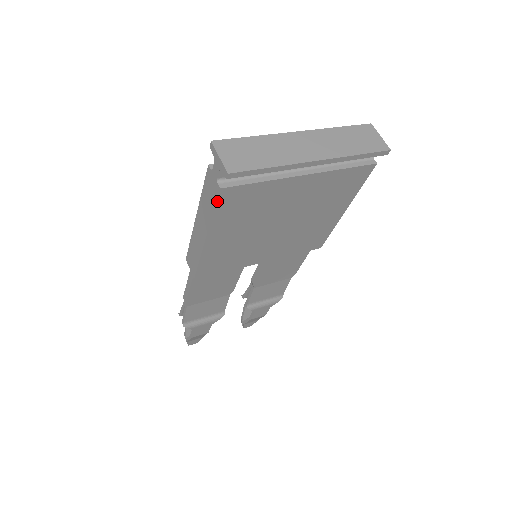
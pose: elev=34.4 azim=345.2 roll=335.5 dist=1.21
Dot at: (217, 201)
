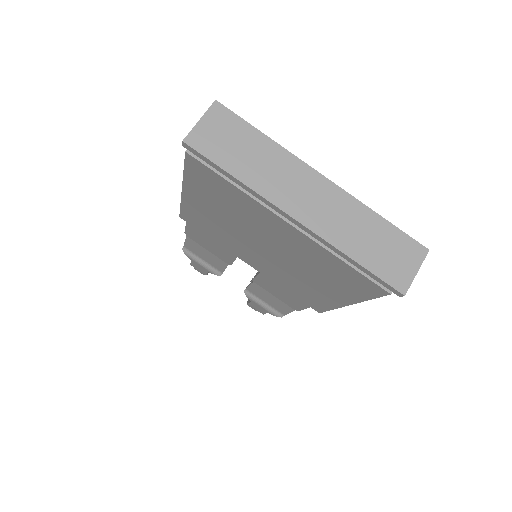
Dot at: (186, 162)
